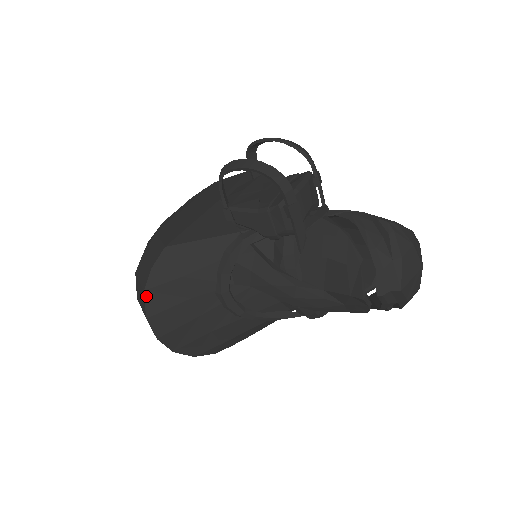
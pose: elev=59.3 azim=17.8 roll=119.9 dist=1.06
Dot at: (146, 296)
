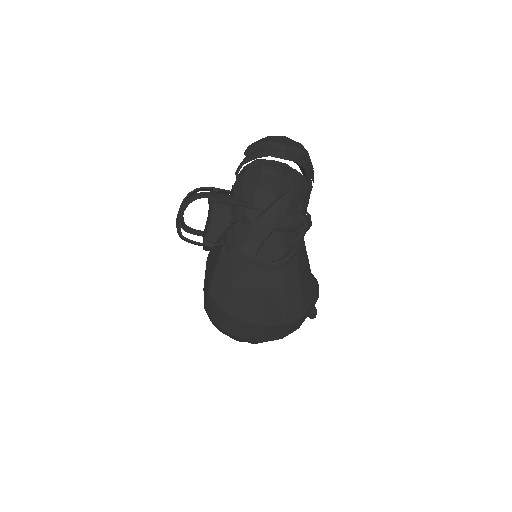
Dot at: (232, 315)
